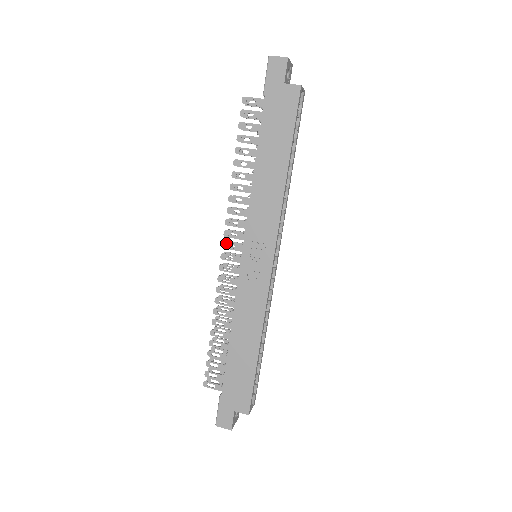
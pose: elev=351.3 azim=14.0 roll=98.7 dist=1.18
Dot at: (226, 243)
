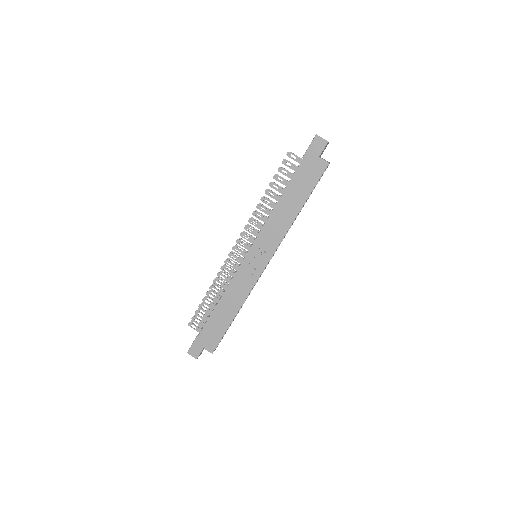
Dot at: (240, 240)
